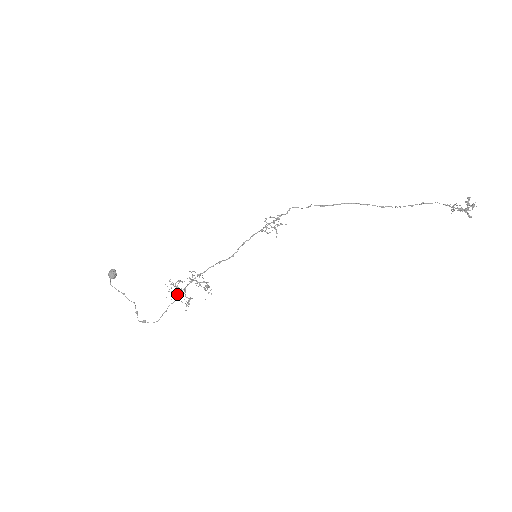
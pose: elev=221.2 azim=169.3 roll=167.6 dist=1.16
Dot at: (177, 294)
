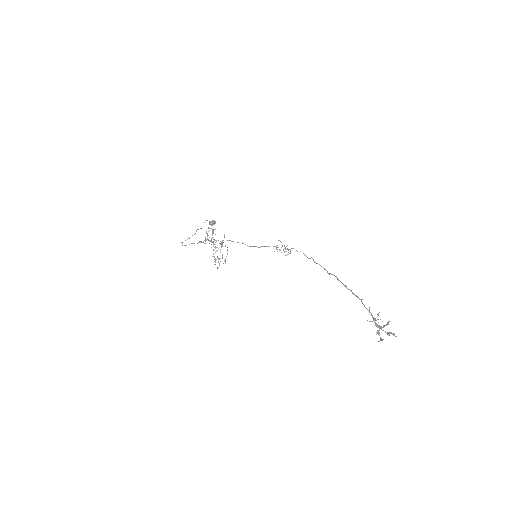
Dot at: occluded
